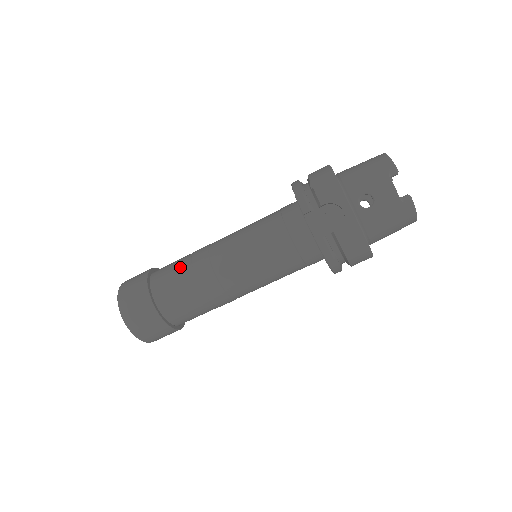
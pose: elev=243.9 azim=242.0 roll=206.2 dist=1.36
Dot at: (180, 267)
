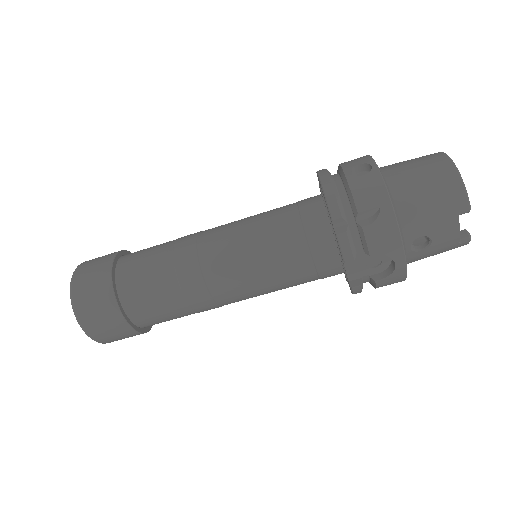
Dot at: (161, 282)
